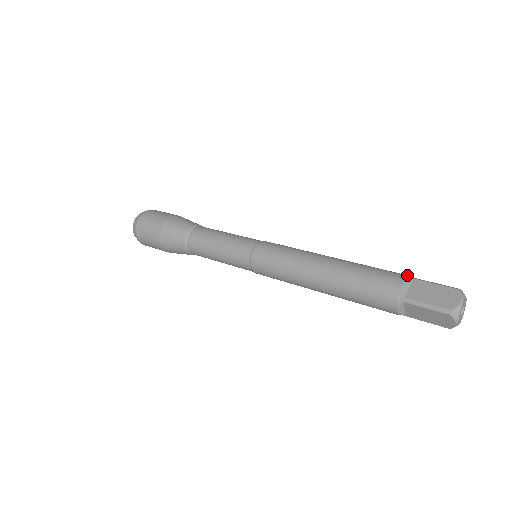
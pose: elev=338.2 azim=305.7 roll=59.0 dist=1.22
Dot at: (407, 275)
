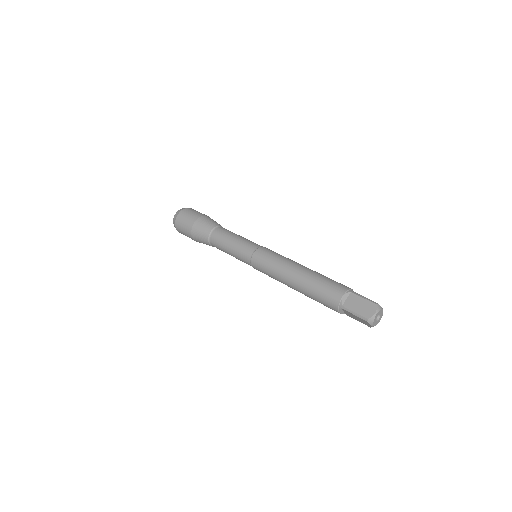
Dot at: (348, 288)
